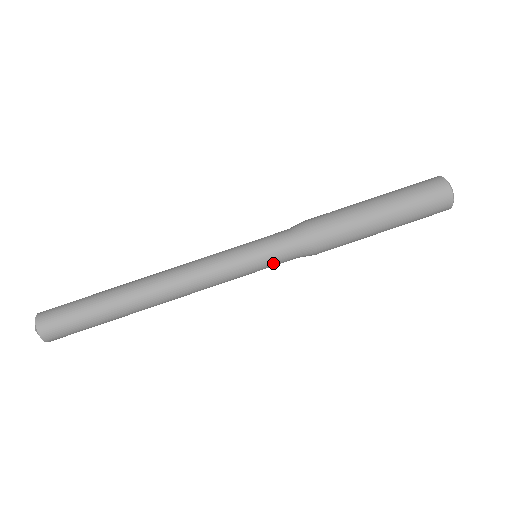
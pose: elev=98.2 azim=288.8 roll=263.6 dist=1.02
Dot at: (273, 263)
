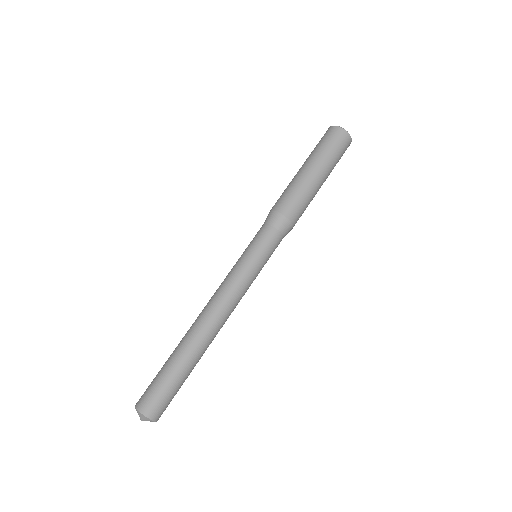
Dot at: (263, 245)
